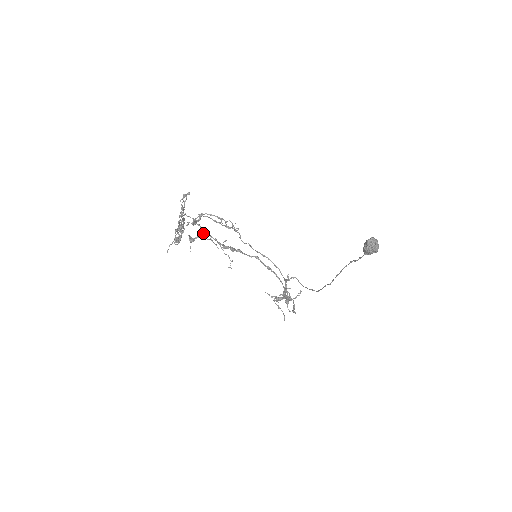
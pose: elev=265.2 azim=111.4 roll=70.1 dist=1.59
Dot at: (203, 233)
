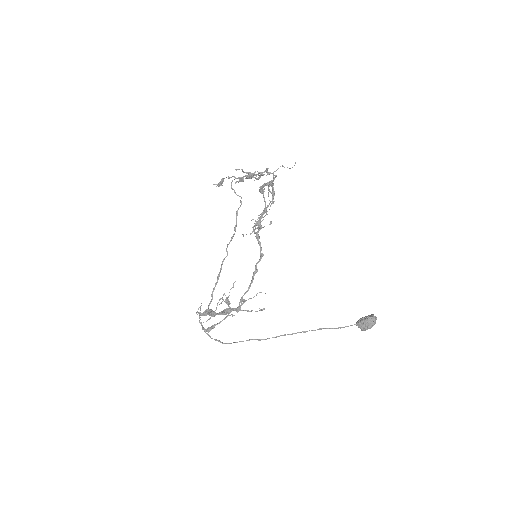
Dot at: (273, 193)
